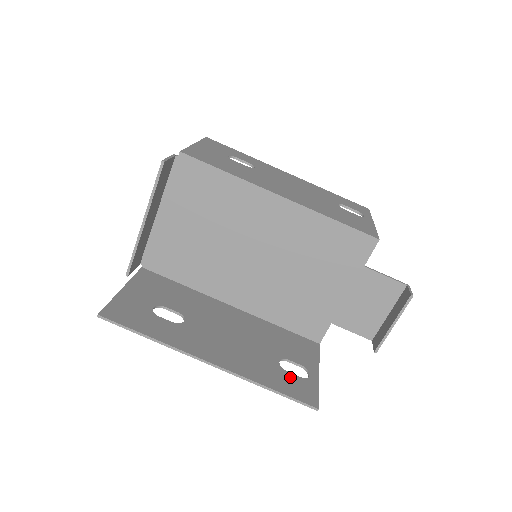
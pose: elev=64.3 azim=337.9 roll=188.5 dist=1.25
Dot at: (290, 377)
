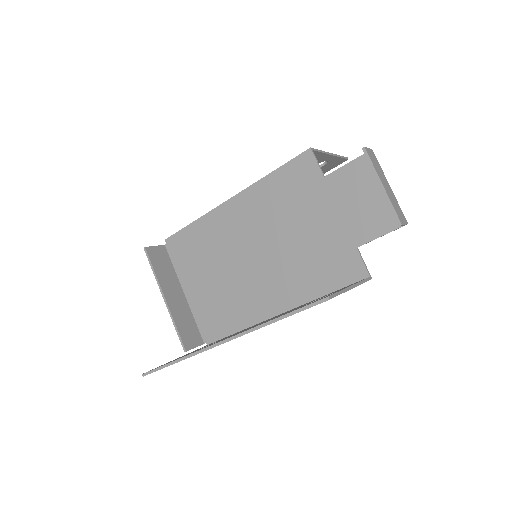
Dot at: occluded
